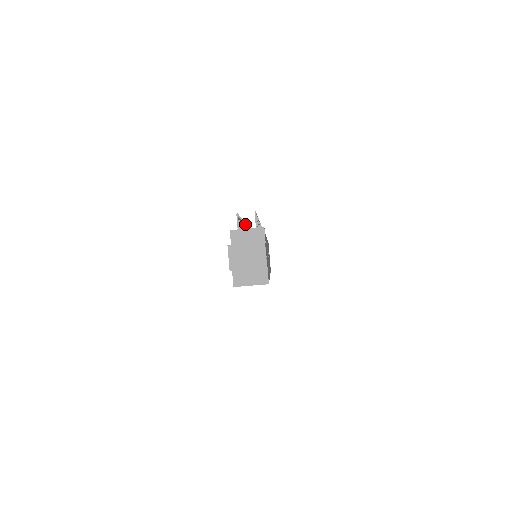
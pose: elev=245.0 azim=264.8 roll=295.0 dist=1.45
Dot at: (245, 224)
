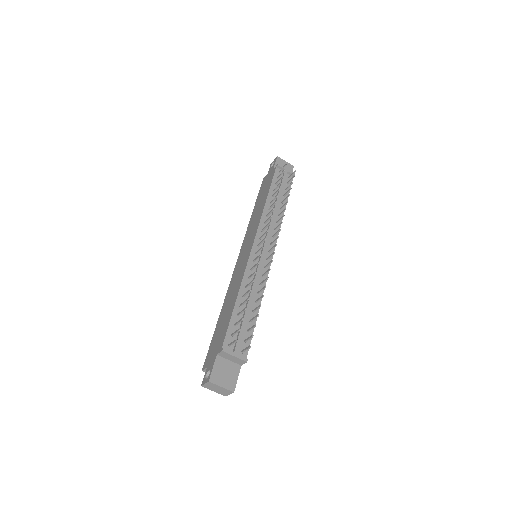
Dot at: occluded
